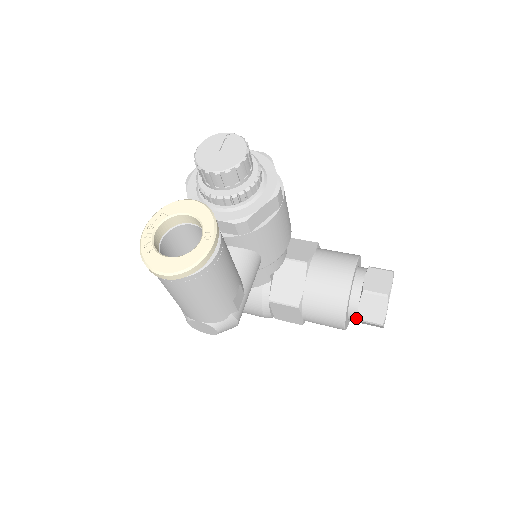
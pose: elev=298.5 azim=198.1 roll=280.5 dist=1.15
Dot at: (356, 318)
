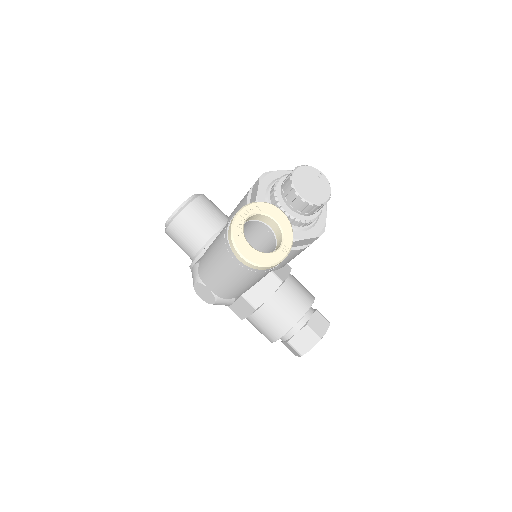
Dot at: (286, 340)
